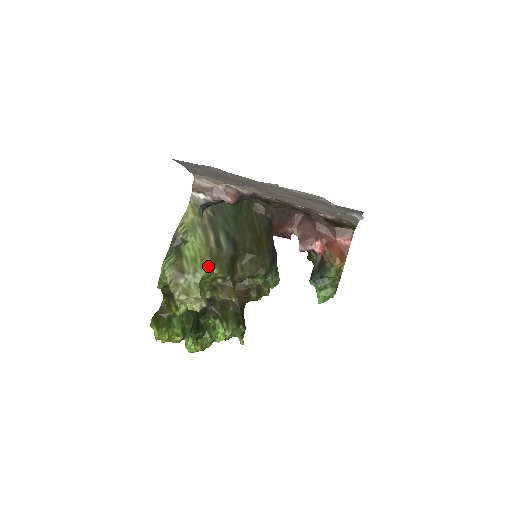
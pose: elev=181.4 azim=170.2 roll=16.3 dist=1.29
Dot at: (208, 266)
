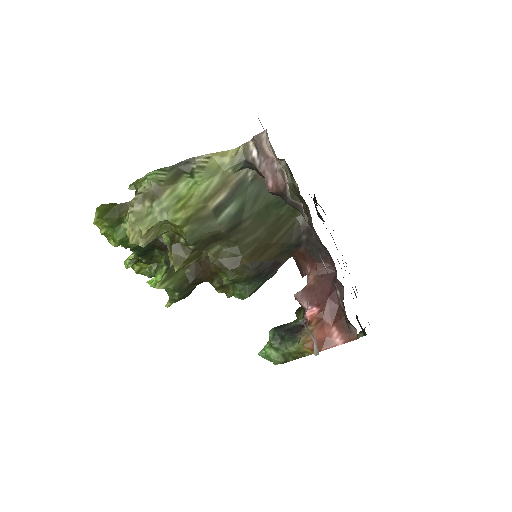
Dot at: (182, 217)
